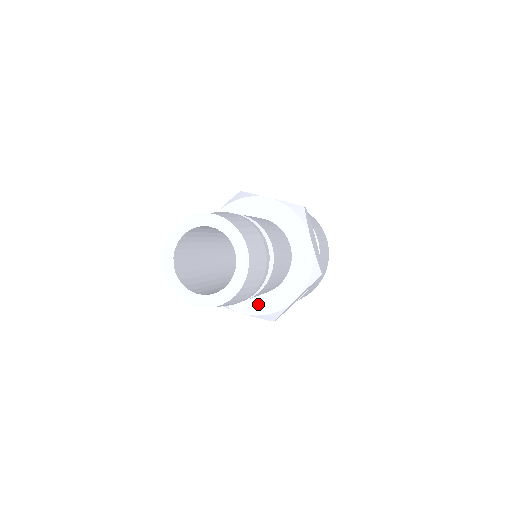
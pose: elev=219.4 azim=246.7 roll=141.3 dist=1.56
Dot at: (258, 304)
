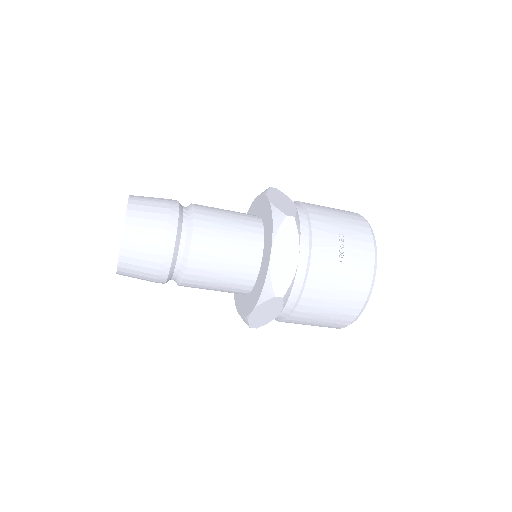
Dot at: (257, 289)
